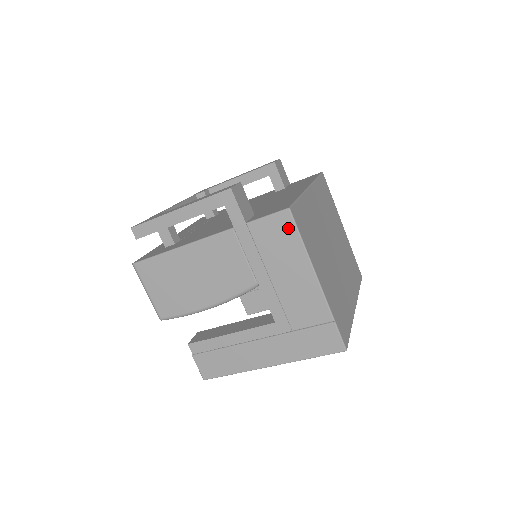
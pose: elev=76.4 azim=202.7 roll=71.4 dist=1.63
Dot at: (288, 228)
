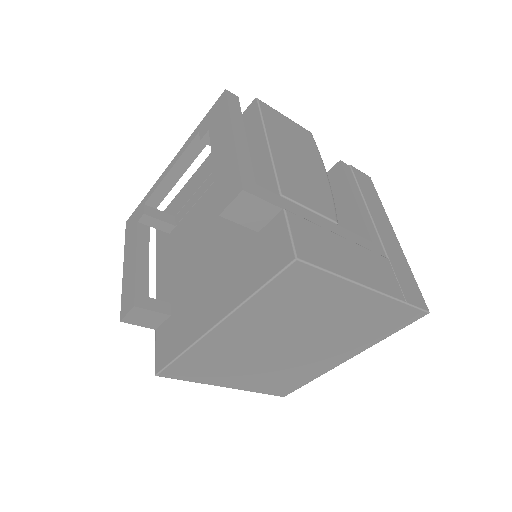
Dot at: occluded
